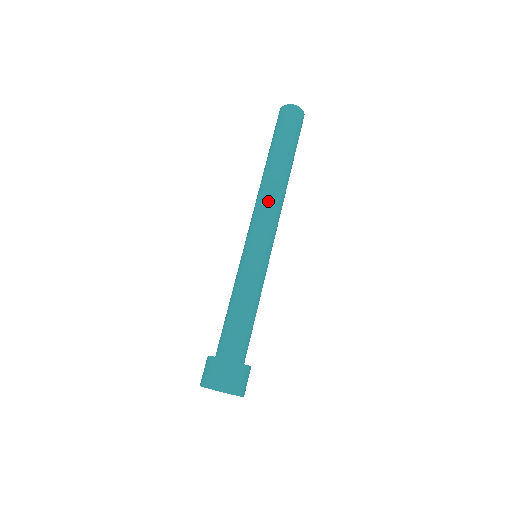
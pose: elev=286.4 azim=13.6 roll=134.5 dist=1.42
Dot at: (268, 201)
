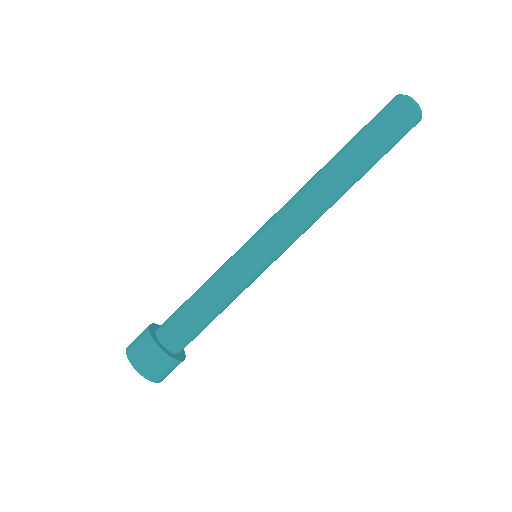
Dot at: (313, 219)
